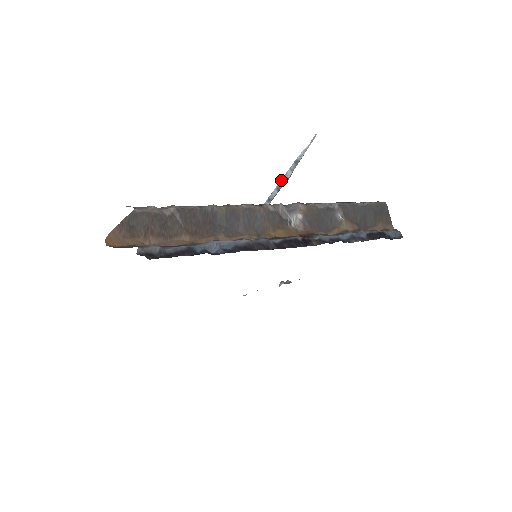
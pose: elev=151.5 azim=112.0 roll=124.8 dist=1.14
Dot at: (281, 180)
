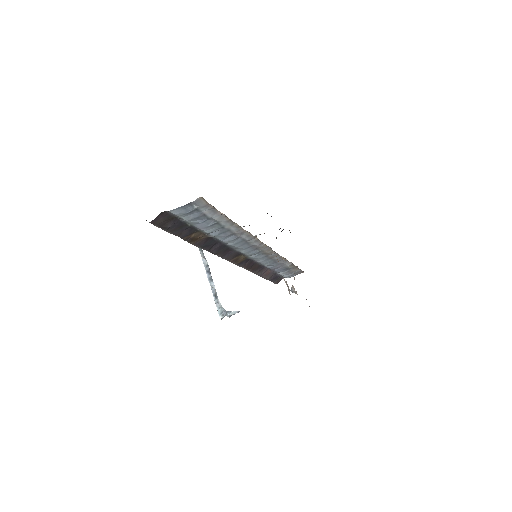
Dot at: (206, 271)
